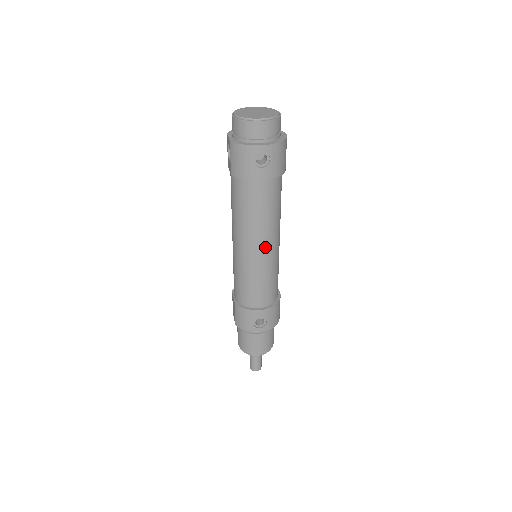
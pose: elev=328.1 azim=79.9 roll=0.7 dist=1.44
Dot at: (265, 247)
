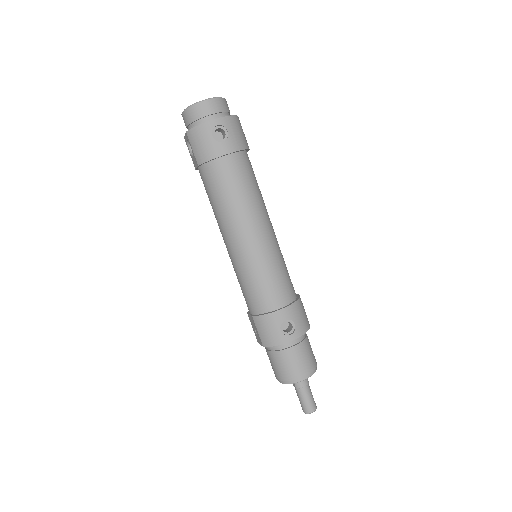
Dot at: (258, 230)
